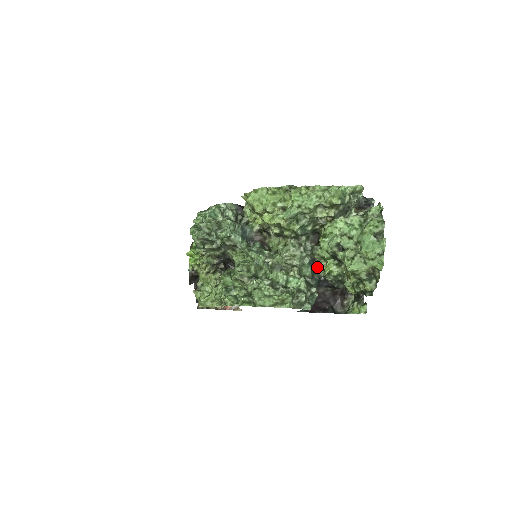
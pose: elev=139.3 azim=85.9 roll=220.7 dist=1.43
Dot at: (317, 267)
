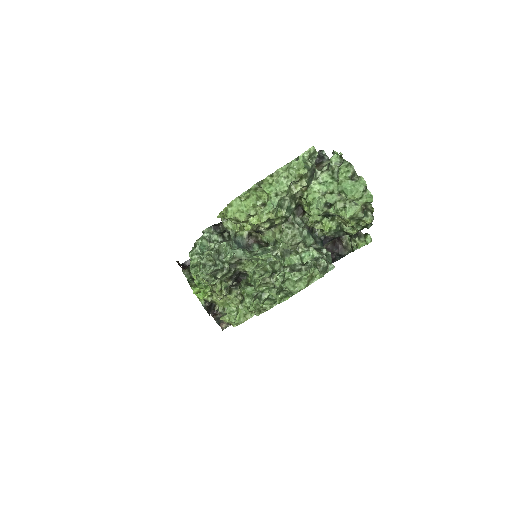
Dot at: (313, 232)
